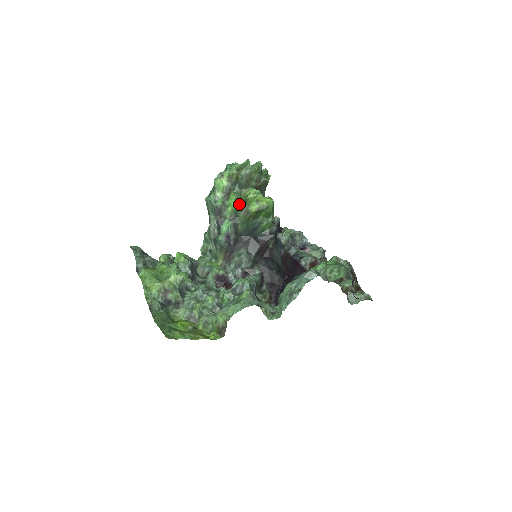
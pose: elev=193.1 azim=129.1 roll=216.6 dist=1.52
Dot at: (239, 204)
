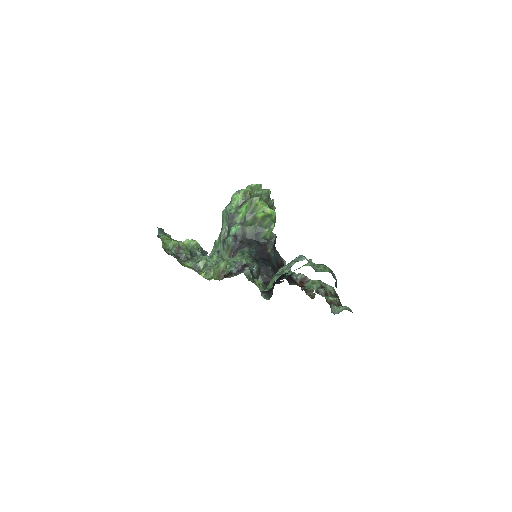
Dot at: (249, 210)
